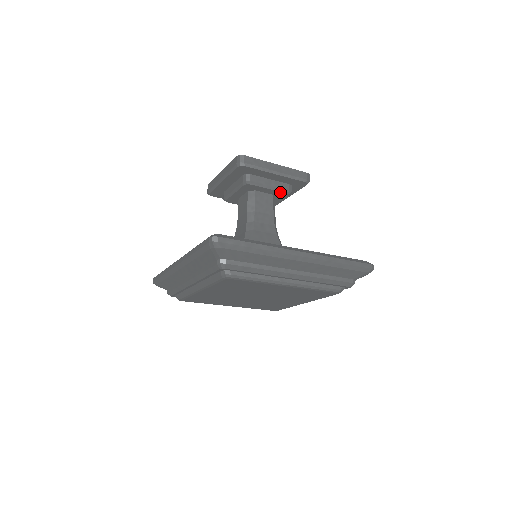
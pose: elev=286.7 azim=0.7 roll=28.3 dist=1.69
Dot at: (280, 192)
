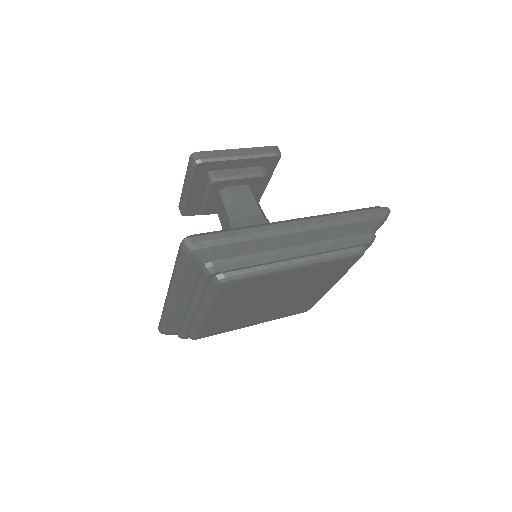
Dot at: (254, 178)
